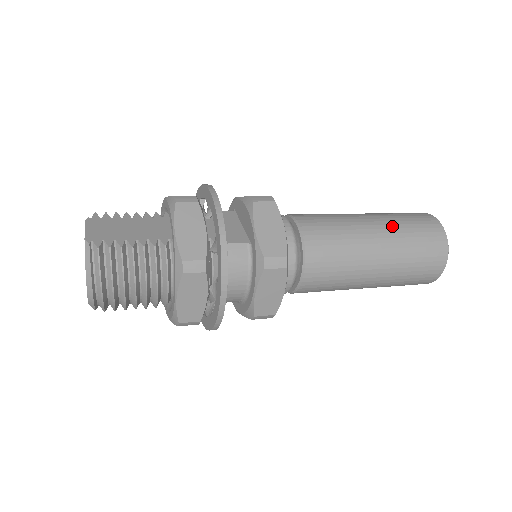
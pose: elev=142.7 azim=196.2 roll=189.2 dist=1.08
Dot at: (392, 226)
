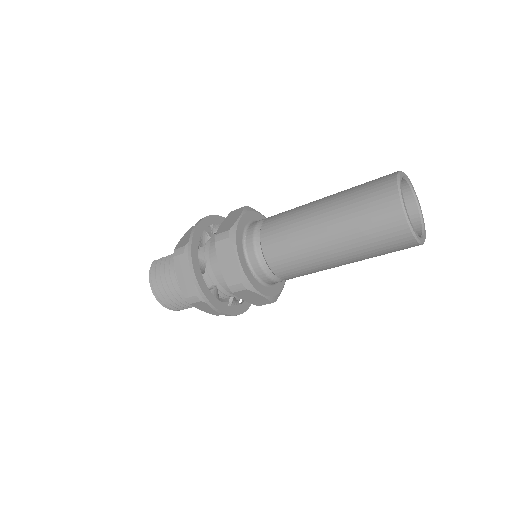
Dot at: (342, 192)
